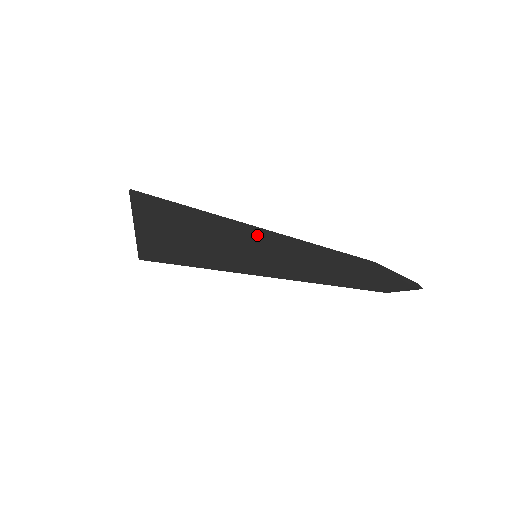
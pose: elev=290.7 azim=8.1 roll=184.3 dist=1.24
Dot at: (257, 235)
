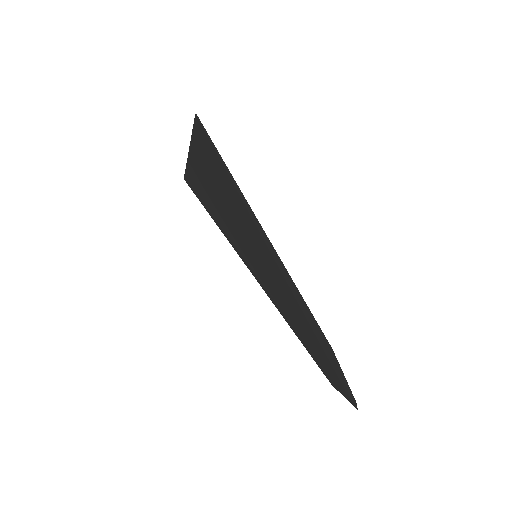
Dot at: (263, 239)
